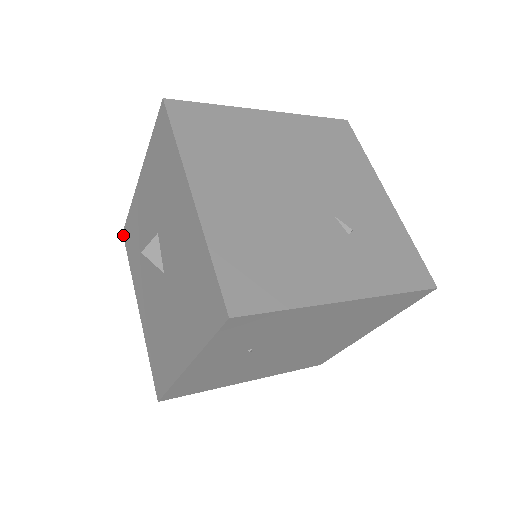
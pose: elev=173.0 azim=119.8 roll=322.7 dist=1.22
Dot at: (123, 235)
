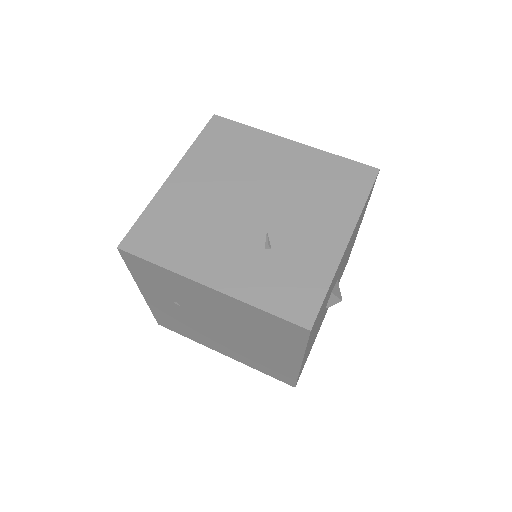
Dot at: occluded
